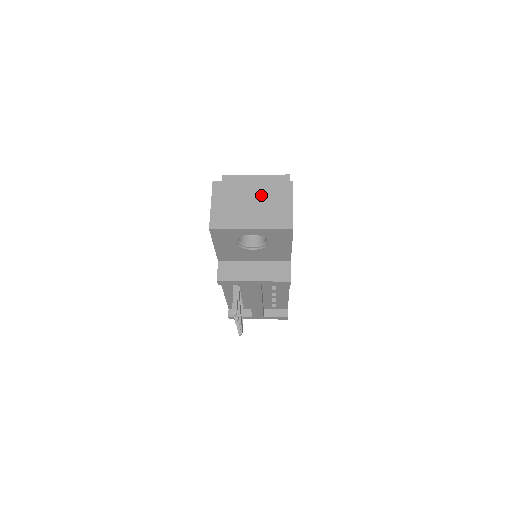
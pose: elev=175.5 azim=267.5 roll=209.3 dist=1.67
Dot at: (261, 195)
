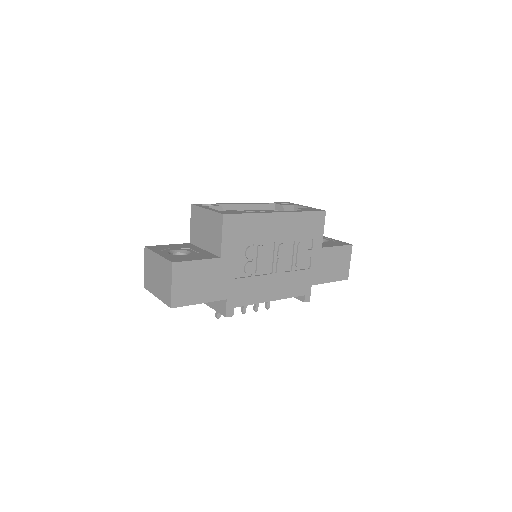
Dot at: (160, 269)
